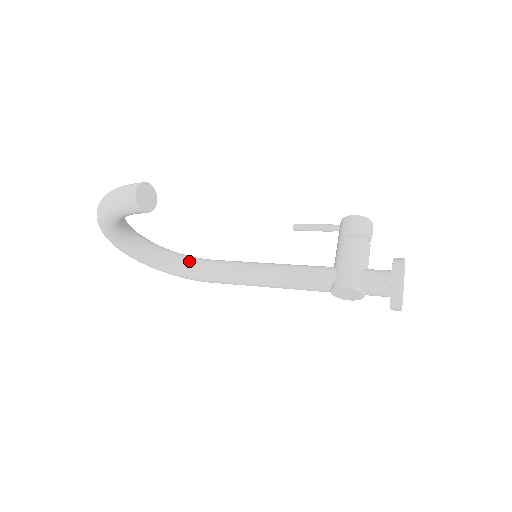
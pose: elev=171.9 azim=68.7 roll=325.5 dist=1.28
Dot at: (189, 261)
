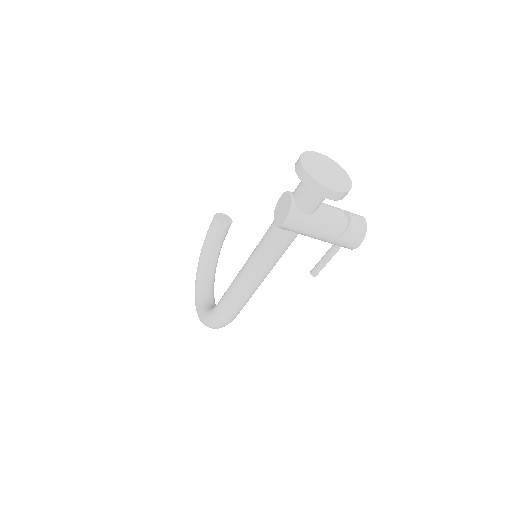
Dot at: occluded
